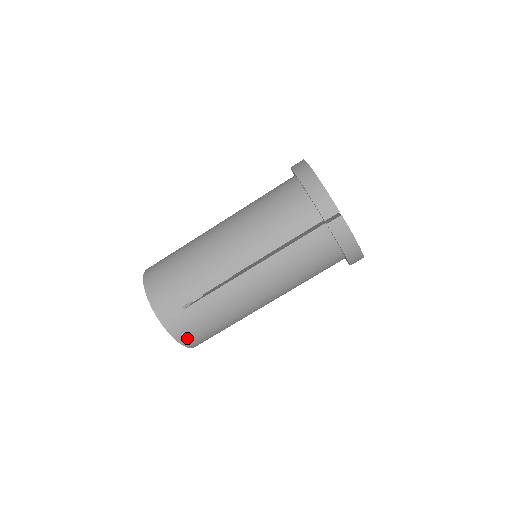
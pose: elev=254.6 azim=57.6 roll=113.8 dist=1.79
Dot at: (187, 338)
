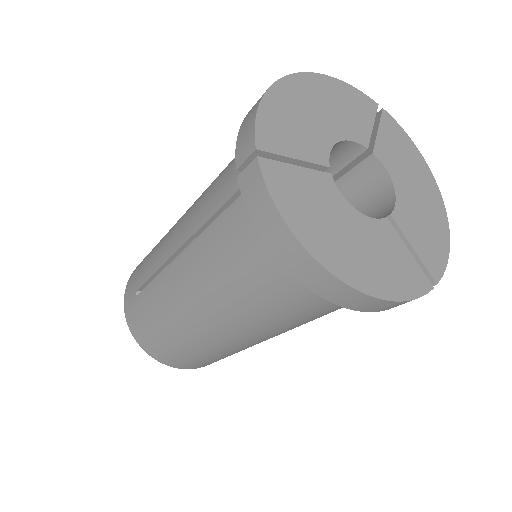
Dot at: occluded
